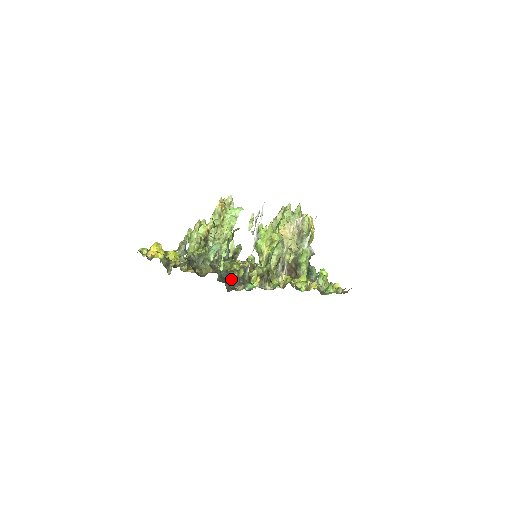
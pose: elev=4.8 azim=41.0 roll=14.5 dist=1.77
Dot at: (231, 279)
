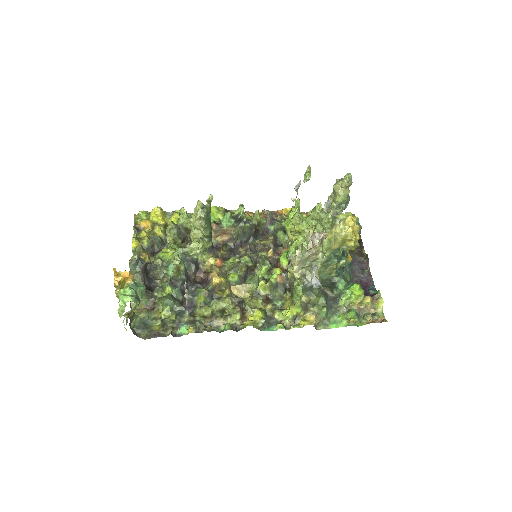
Dot at: (154, 326)
